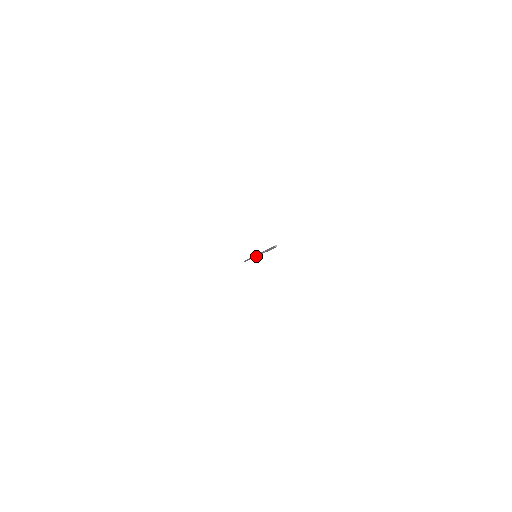
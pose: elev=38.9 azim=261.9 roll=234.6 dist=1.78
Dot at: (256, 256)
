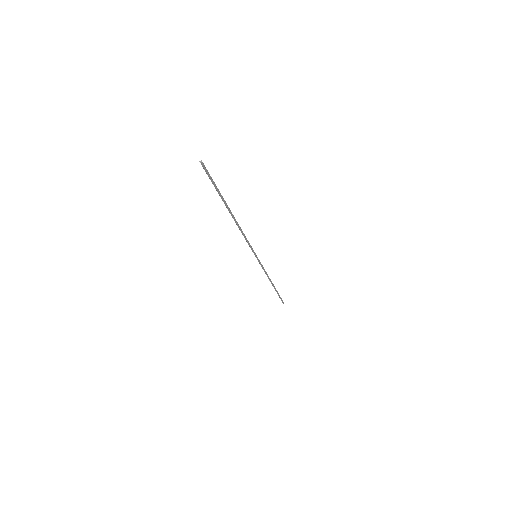
Dot at: (255, 255)
